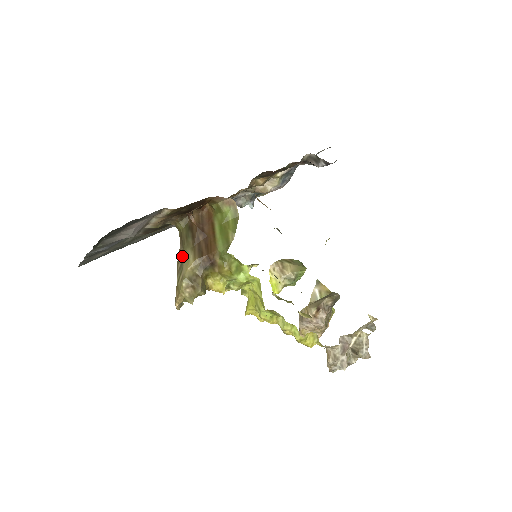
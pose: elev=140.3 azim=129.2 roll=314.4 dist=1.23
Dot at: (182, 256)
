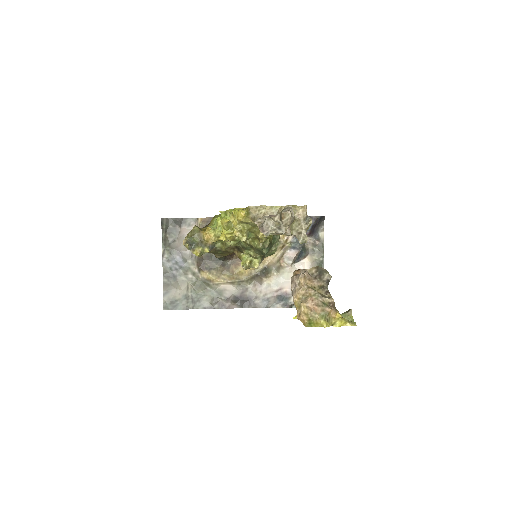
Dot at: occluded
